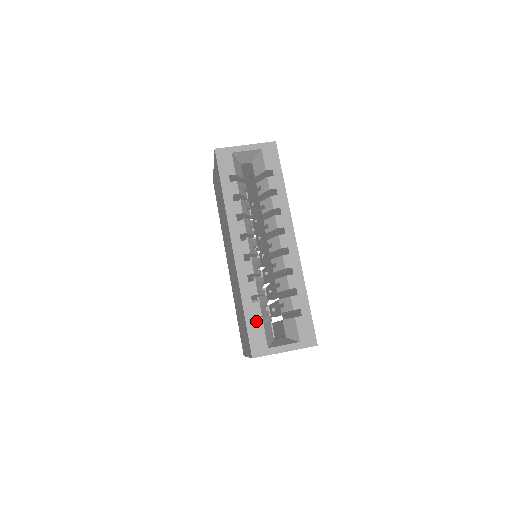
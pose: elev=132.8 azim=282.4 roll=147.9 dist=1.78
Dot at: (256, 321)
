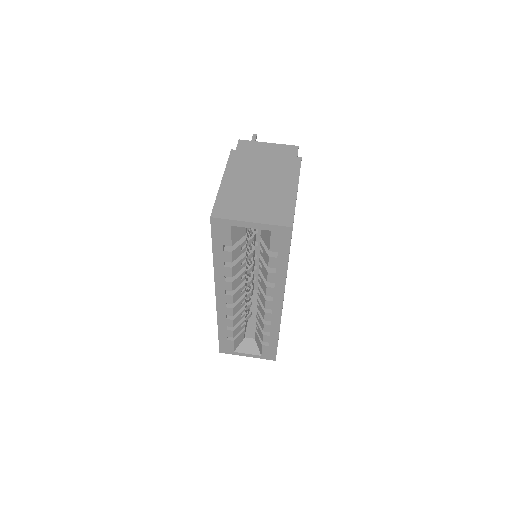
Dot at: occluded
